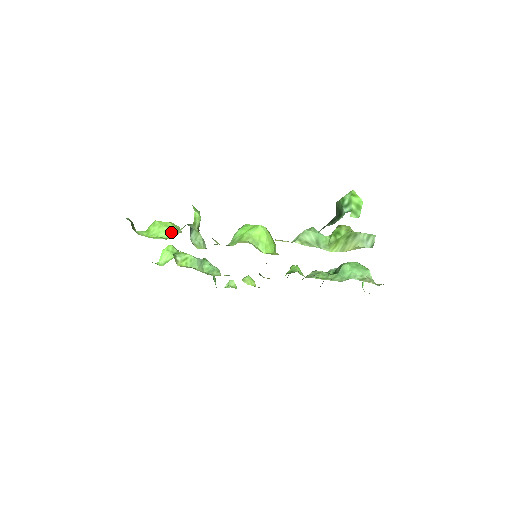
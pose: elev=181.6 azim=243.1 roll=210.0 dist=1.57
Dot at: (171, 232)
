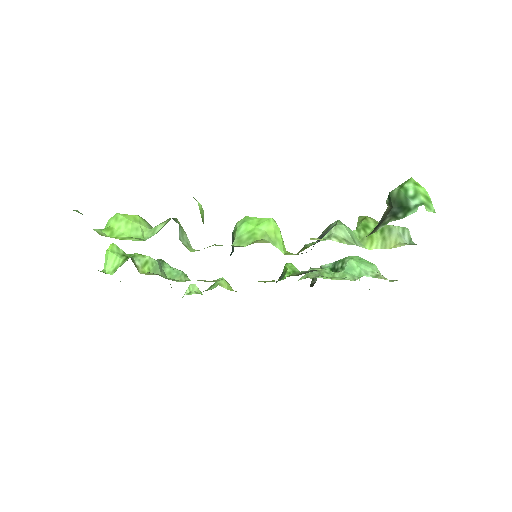
Dot at: (144, 229)
